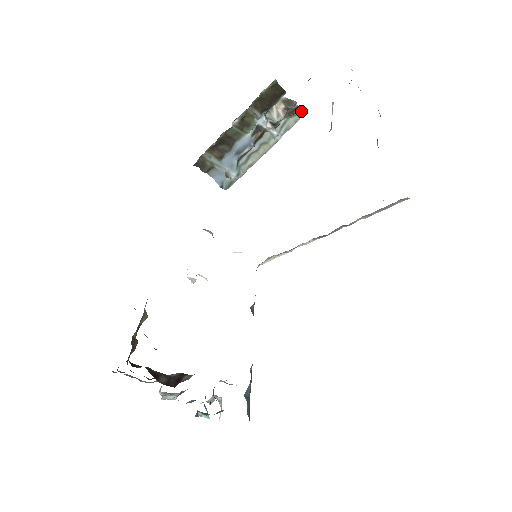
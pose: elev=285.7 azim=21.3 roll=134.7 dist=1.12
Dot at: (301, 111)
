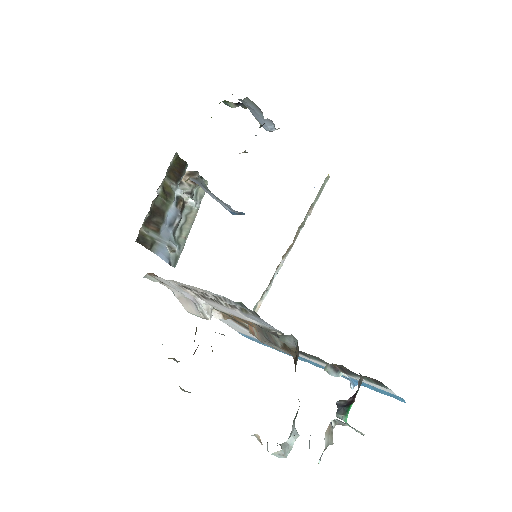
Dot at: (204, 181)
